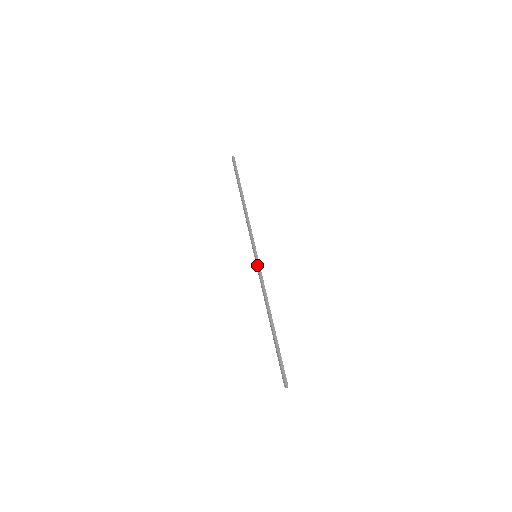
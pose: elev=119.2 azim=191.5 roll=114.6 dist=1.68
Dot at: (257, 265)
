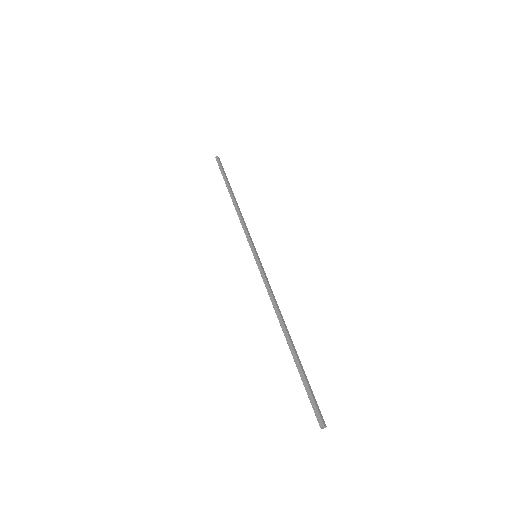
Dot at: (260, 265)
